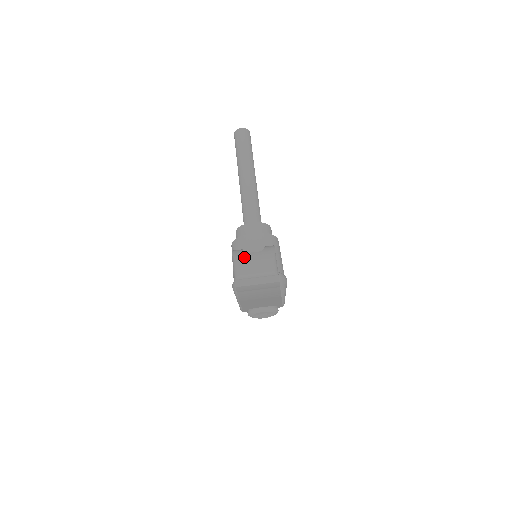
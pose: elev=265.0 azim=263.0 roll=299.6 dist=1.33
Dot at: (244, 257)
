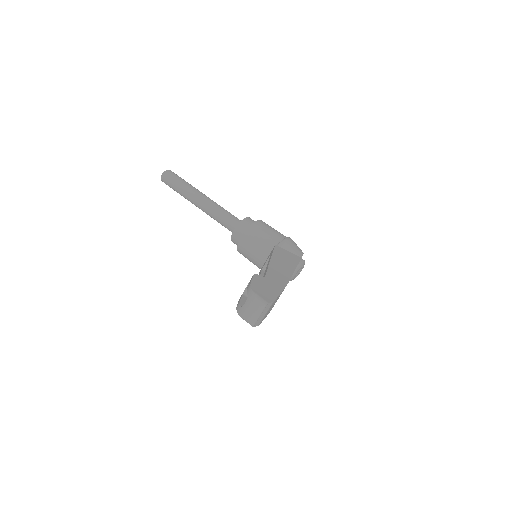
Dot at: (244, 312)
